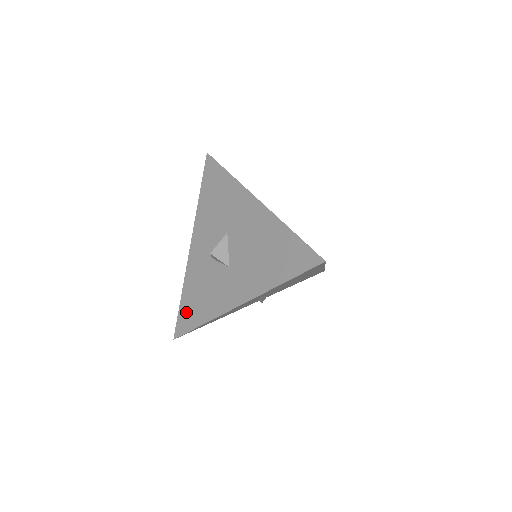
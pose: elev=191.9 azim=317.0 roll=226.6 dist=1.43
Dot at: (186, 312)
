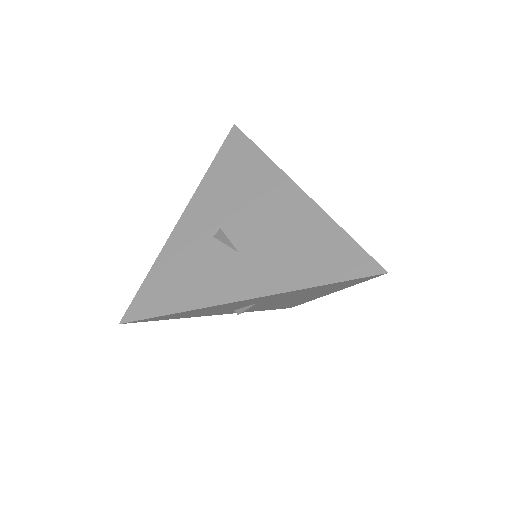
Dot at: (152, 293)
